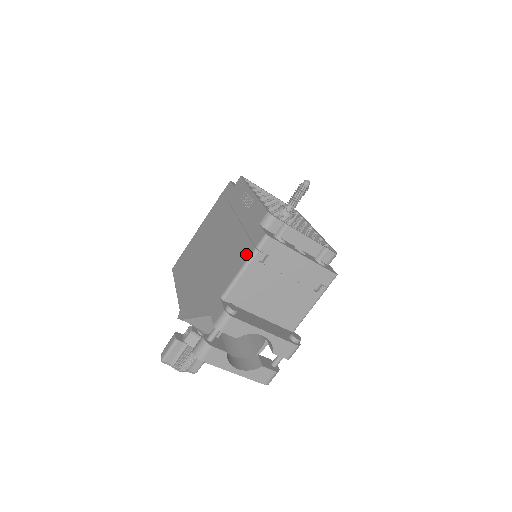
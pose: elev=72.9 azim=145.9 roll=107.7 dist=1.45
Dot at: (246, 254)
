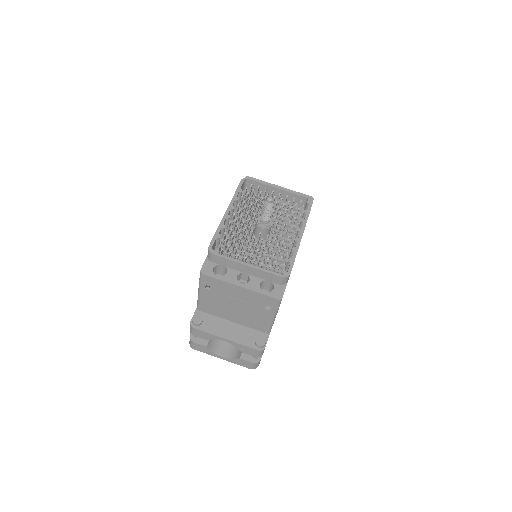
Dot at: occluded
